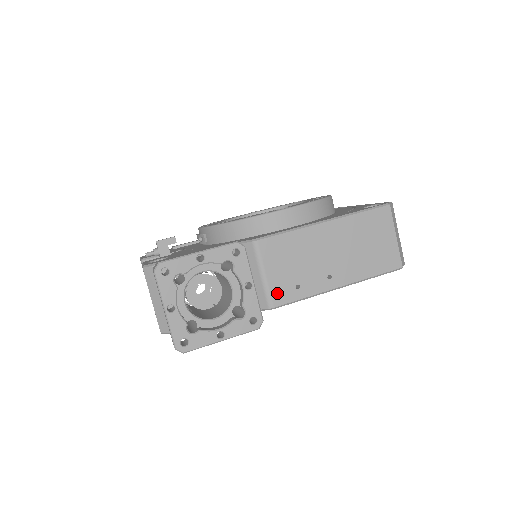
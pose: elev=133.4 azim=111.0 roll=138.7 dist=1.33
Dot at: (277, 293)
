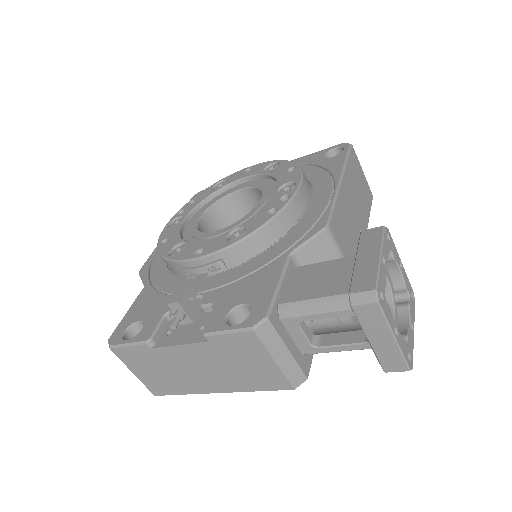
Dot at: occluded
